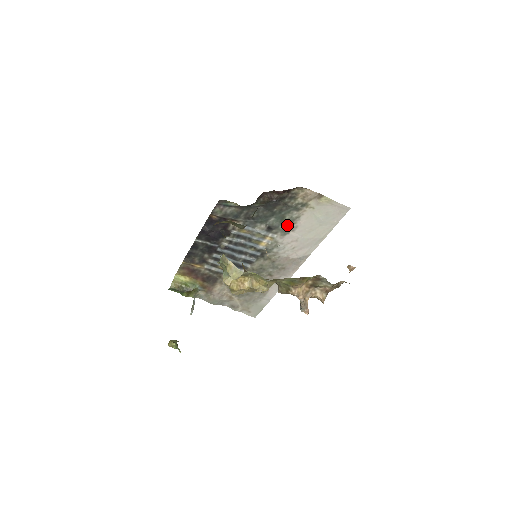
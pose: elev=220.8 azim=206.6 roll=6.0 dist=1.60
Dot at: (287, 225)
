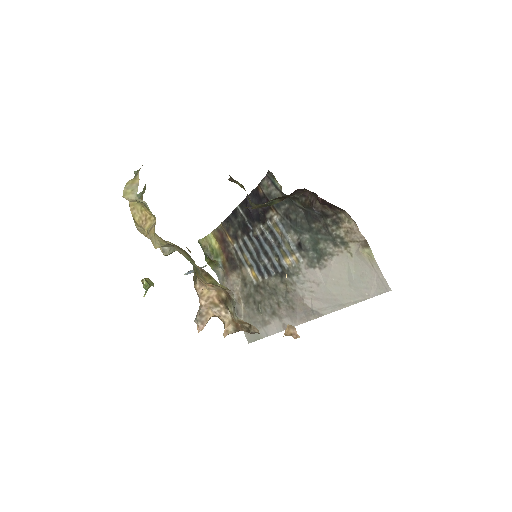
Dot at: (318, 256)
